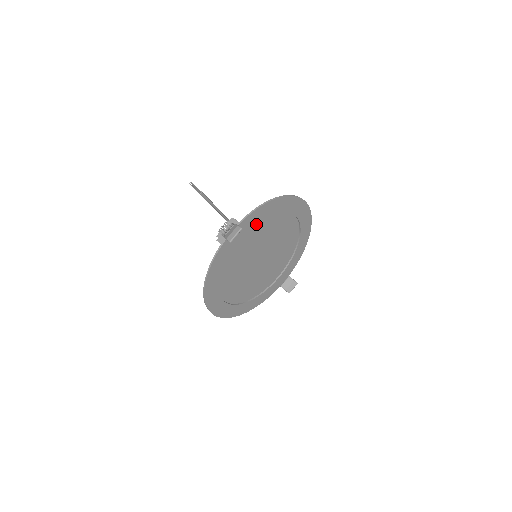
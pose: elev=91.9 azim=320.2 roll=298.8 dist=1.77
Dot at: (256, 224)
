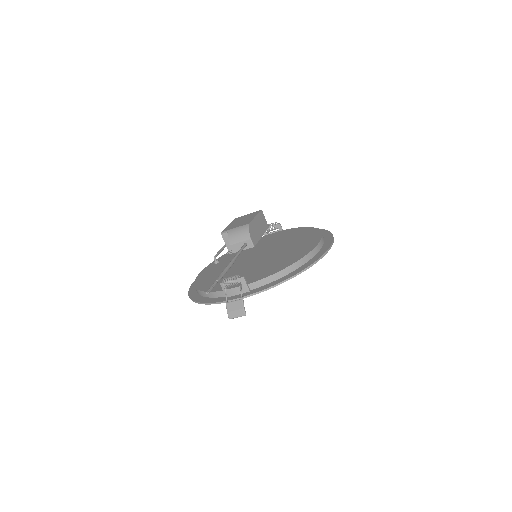
Dot at: occluded
